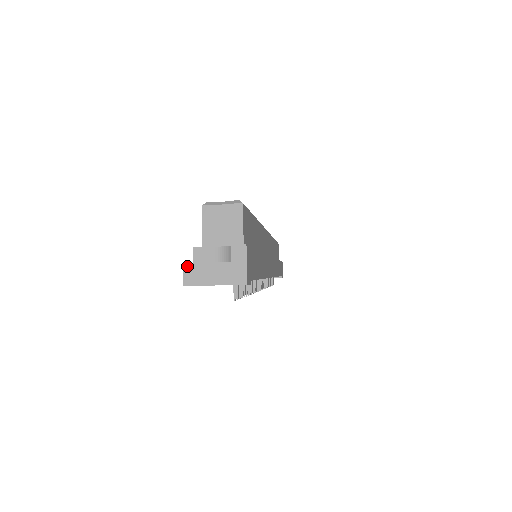
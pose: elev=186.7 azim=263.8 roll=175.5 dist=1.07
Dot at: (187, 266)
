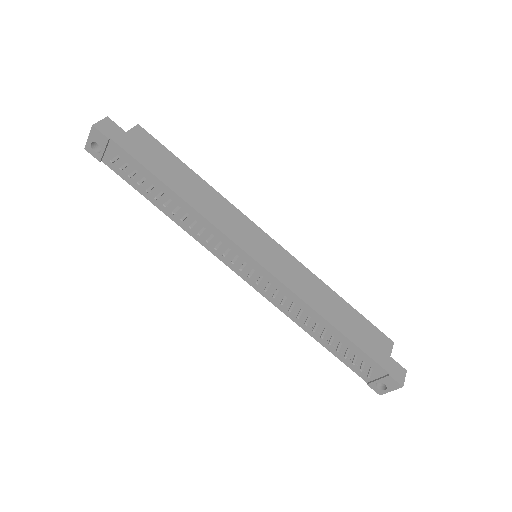
Dot at: occluded
